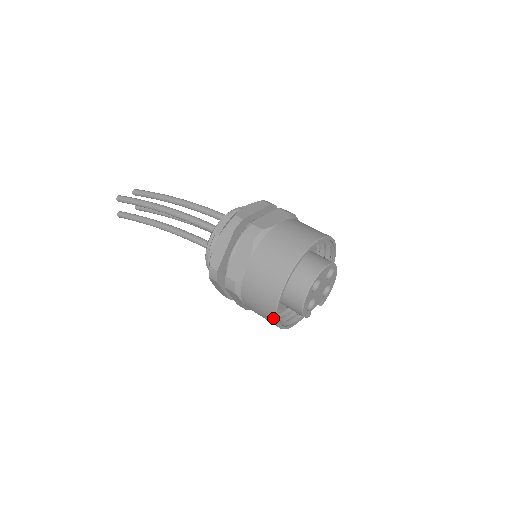
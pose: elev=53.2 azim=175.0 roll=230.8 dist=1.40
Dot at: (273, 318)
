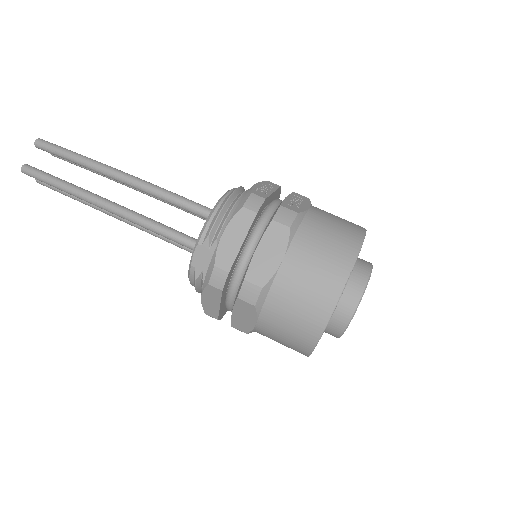
Dot at: occluded
